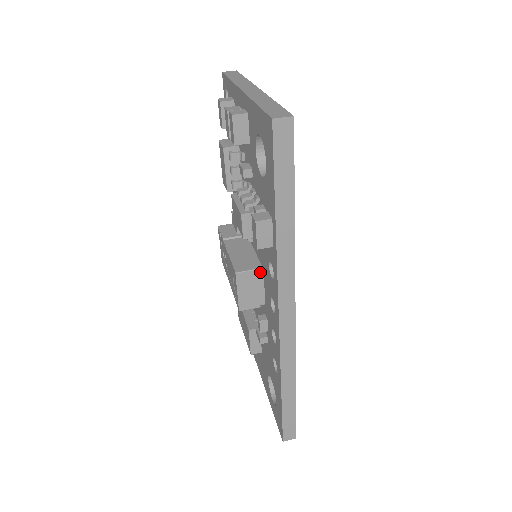
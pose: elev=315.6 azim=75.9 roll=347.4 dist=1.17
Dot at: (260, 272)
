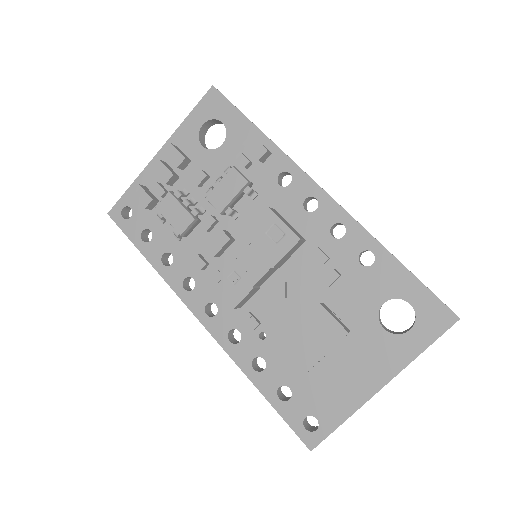
Dot at: occluded
